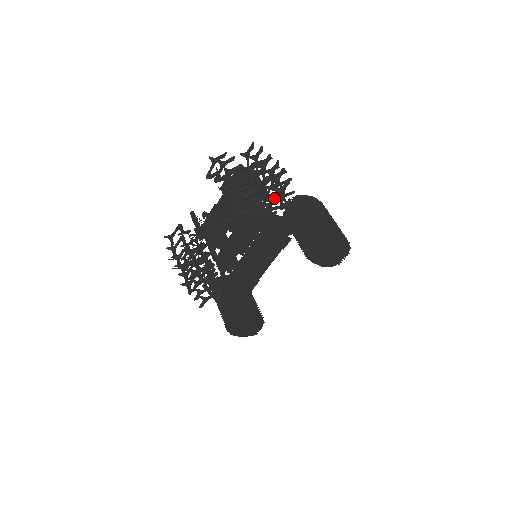
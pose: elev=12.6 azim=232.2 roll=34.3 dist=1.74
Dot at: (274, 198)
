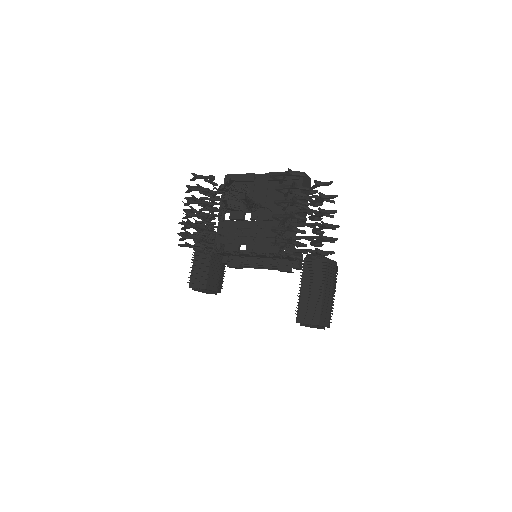
Dot at: (310, 251)
